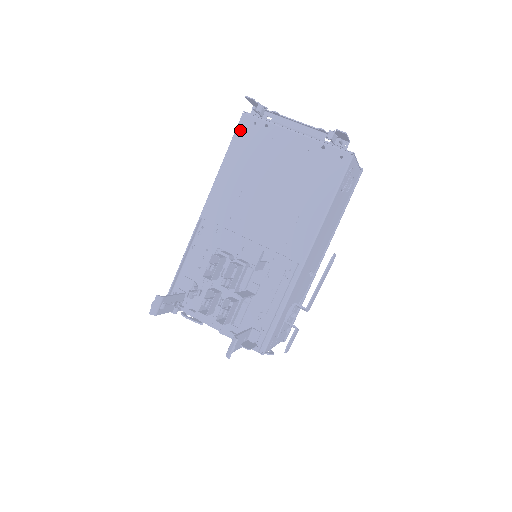
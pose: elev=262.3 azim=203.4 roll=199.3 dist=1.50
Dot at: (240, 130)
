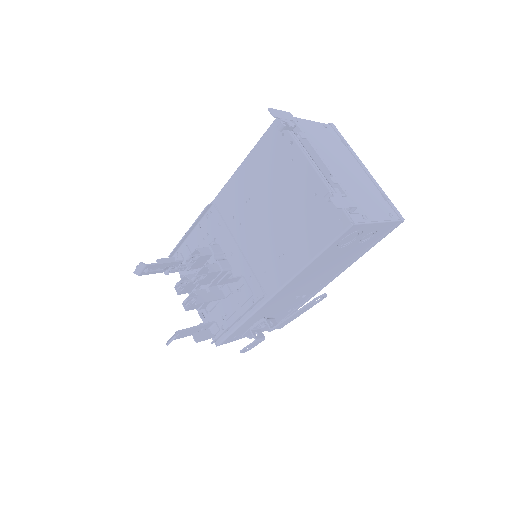
Dot at: (269, 134)
